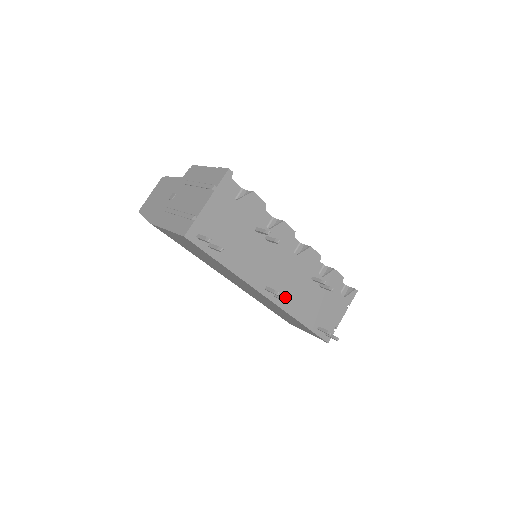
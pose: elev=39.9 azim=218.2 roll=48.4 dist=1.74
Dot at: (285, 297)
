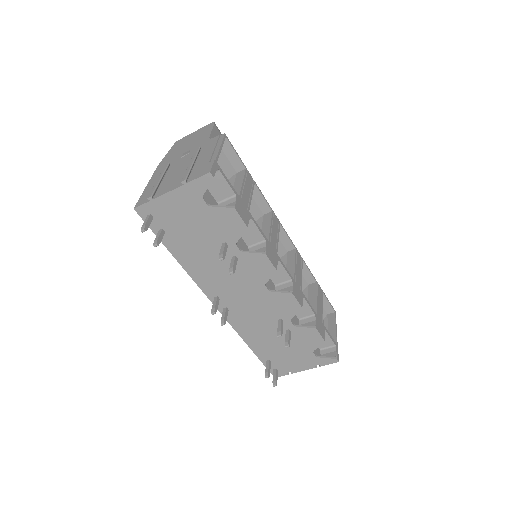
Dot at: (237, 316)
